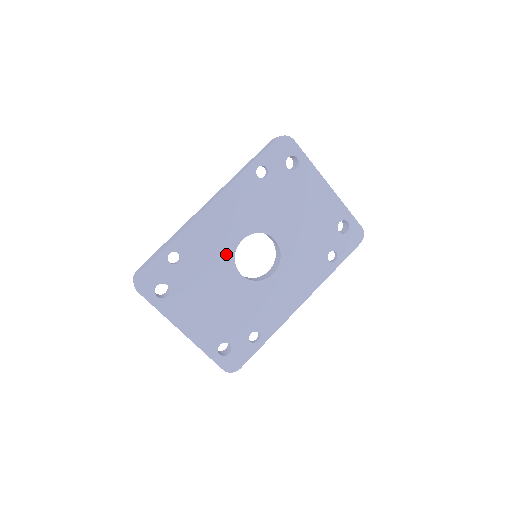
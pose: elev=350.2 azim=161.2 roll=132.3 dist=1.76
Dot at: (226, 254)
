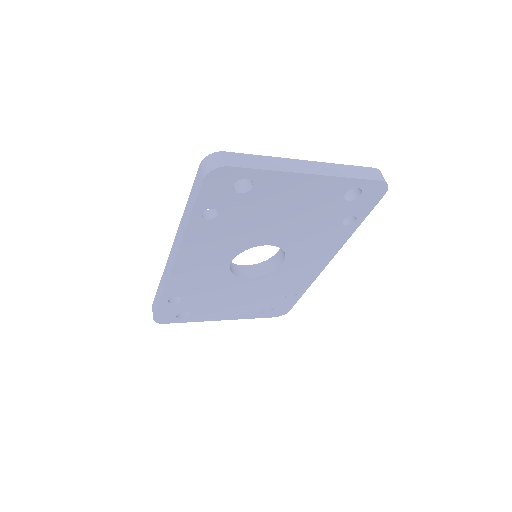
Dot at: (222, 276)
